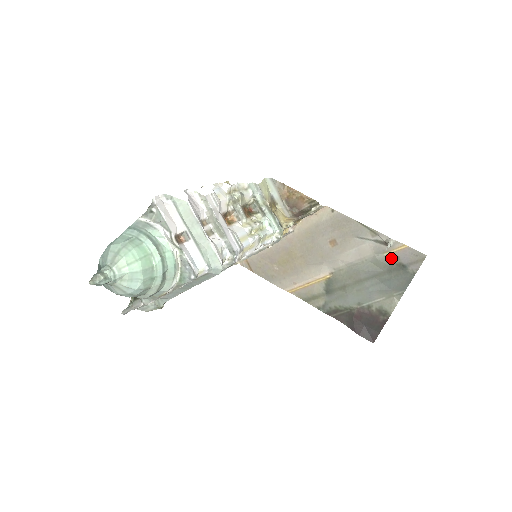
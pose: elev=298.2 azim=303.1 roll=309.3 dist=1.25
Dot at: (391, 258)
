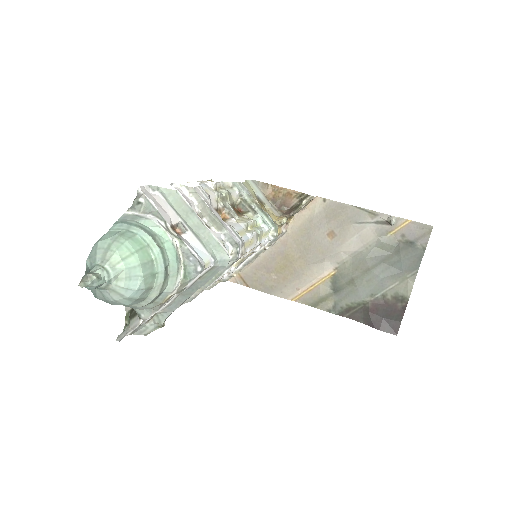
Dot at: (396, 237)
